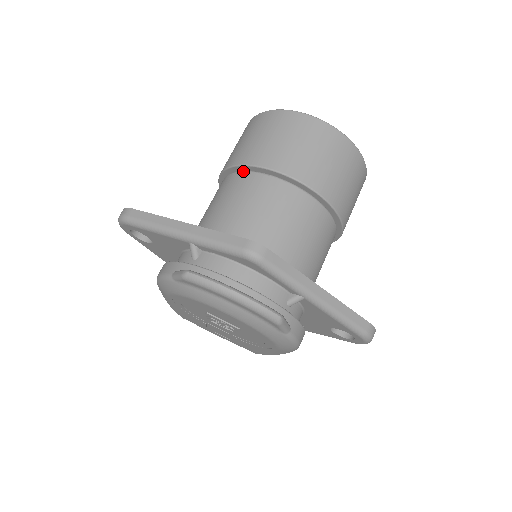
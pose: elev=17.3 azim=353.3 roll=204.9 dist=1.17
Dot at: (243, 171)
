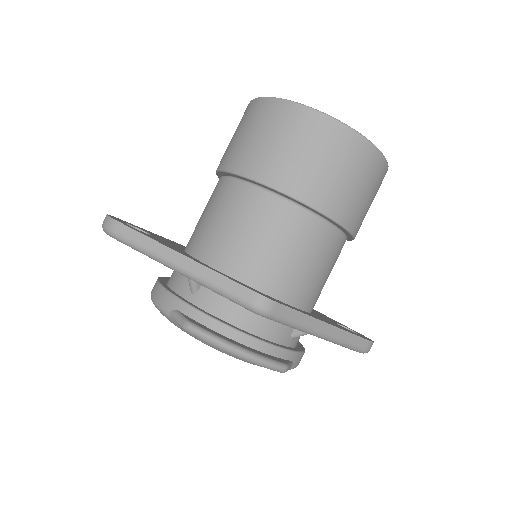
Dot at: (248, 183)
